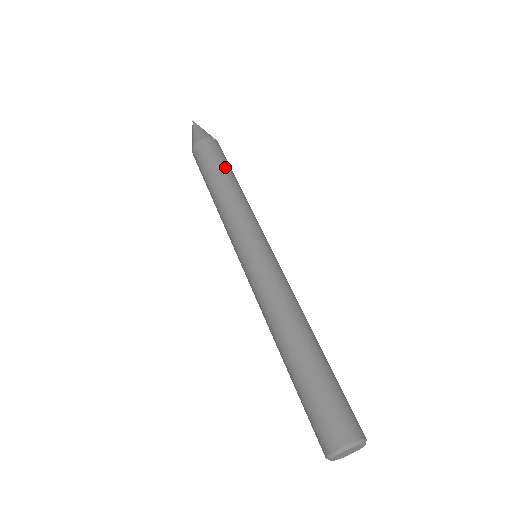
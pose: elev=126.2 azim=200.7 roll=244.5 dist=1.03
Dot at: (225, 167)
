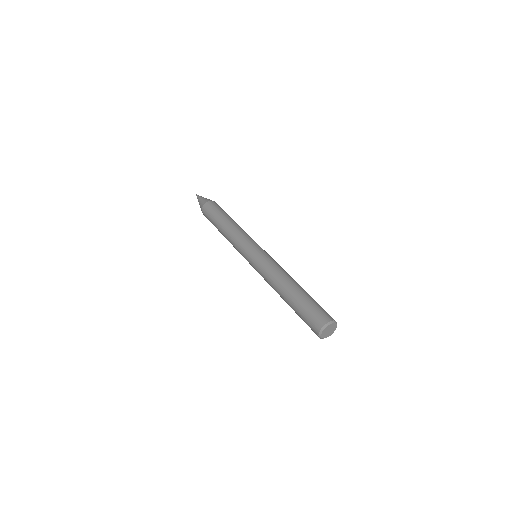
Dot at: occluded
